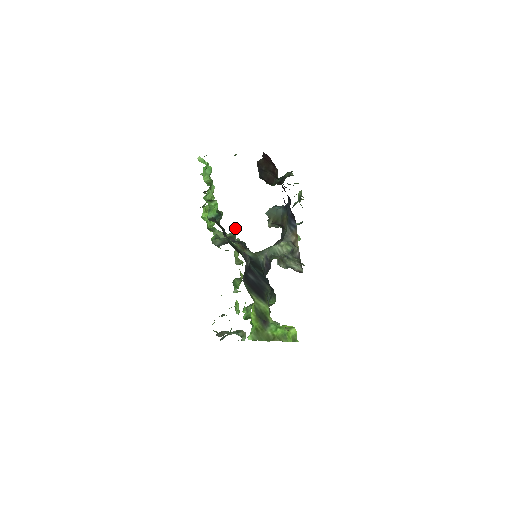
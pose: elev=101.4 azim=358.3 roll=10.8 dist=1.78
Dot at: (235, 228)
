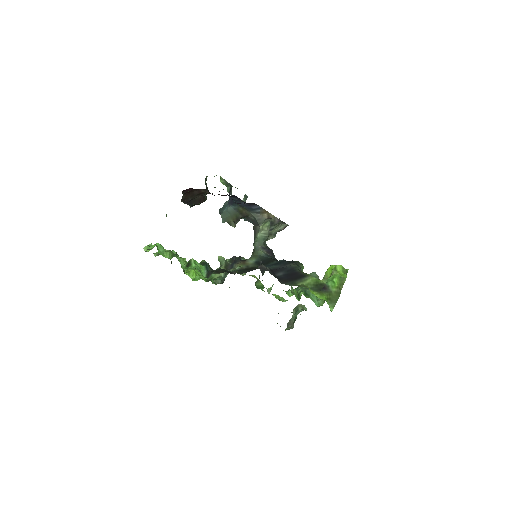
Dot at: (219, 257)
